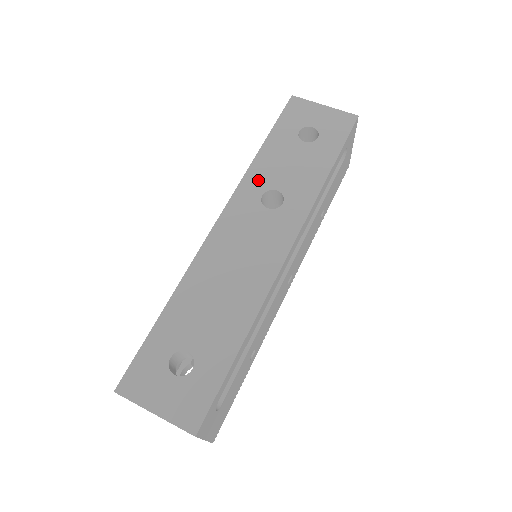
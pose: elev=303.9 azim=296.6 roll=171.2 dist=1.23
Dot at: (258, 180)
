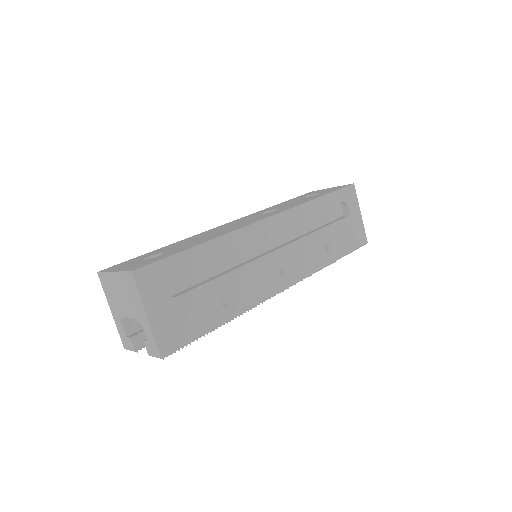
Dot at: (266, 210)
